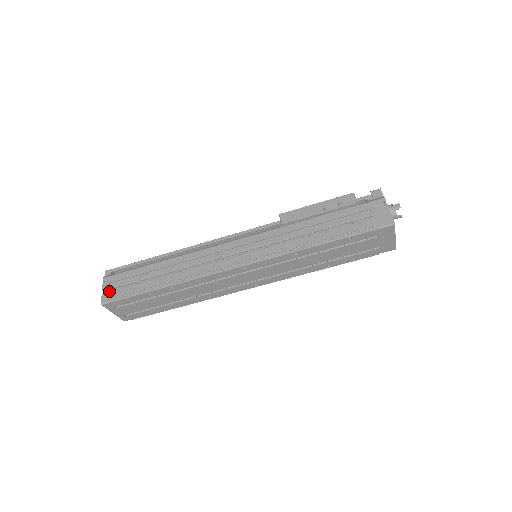
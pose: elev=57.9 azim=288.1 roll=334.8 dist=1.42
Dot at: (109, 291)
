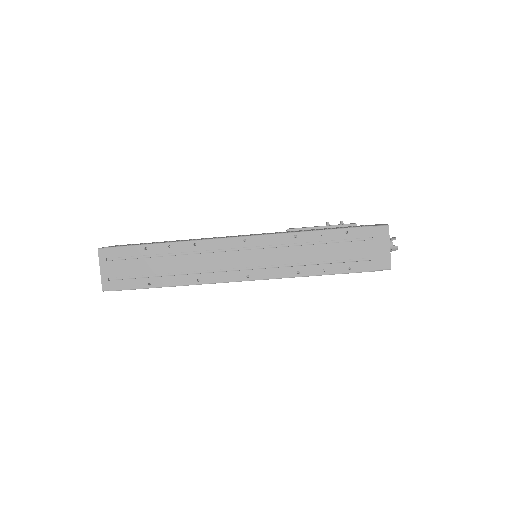
Dot at: (110, 246)
